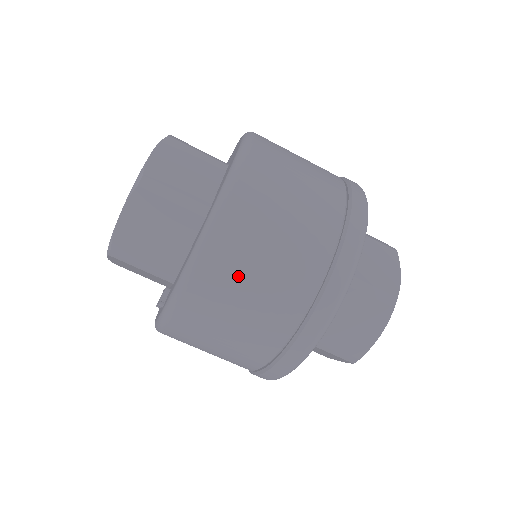
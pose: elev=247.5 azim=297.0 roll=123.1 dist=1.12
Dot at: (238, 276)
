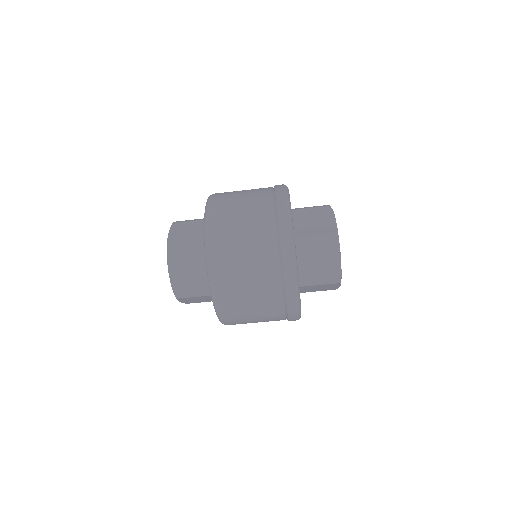
Dot at: (245, 322)
